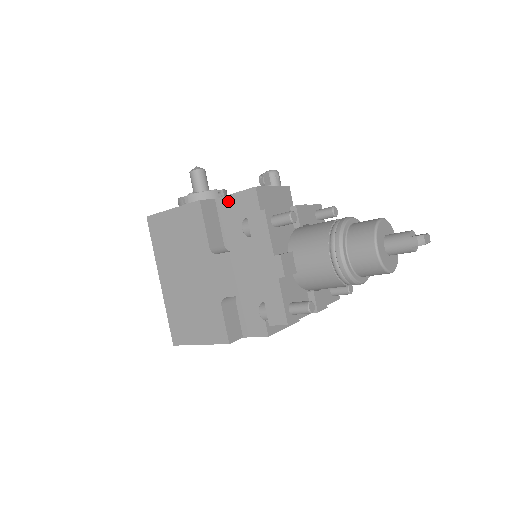
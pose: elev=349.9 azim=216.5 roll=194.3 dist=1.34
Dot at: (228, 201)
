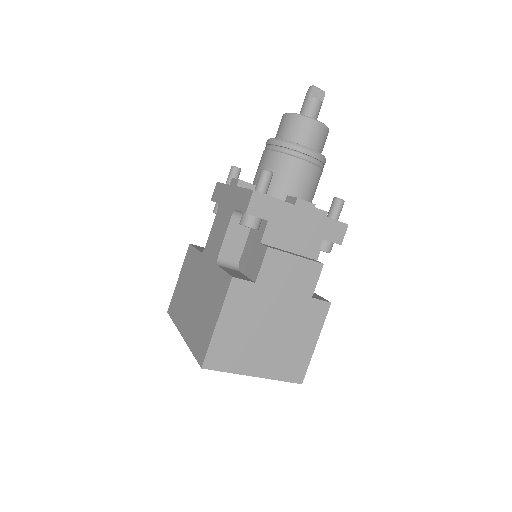
Dot at: occluded
